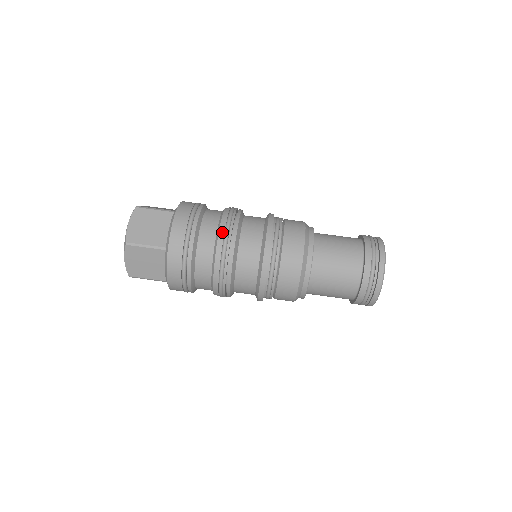
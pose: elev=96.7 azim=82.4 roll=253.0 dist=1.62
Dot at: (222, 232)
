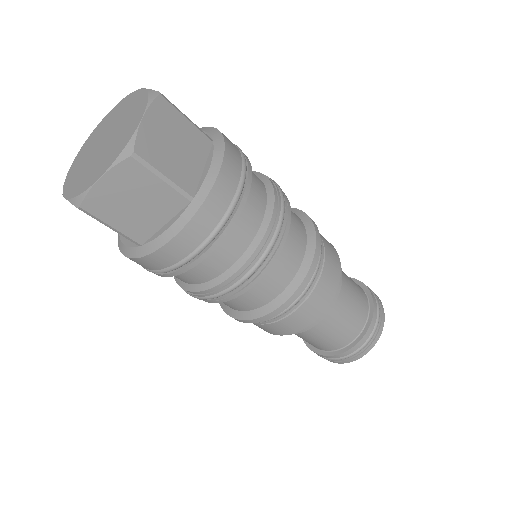
Dot at: (277, 216)
